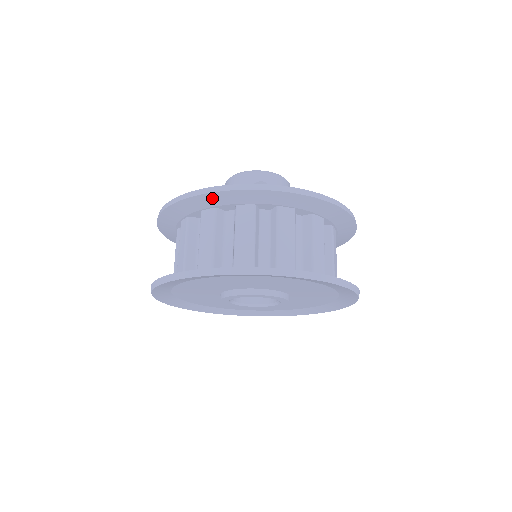
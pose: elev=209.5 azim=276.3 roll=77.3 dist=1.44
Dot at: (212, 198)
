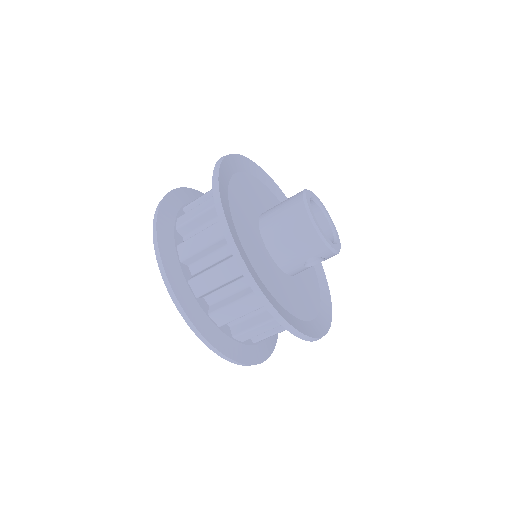
Dot at: occluded
